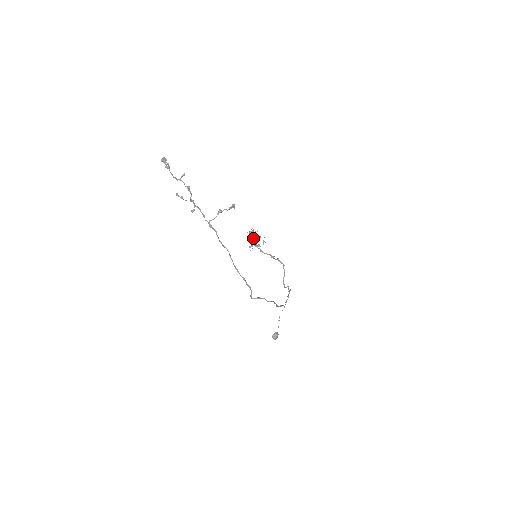
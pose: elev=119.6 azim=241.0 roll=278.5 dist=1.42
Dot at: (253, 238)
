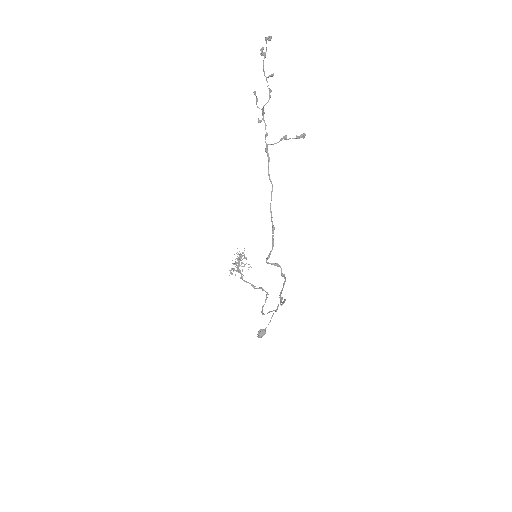
Dot at: (240, 260)
